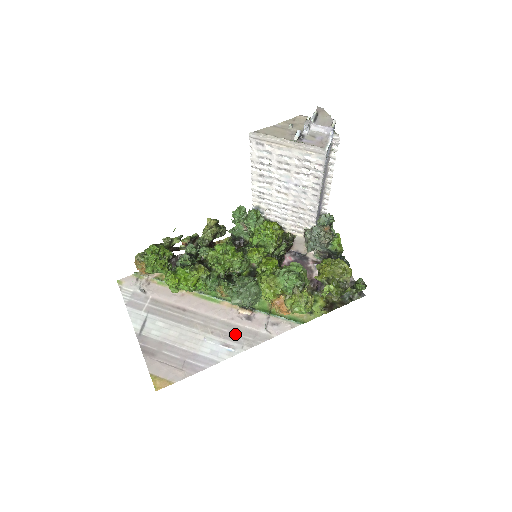
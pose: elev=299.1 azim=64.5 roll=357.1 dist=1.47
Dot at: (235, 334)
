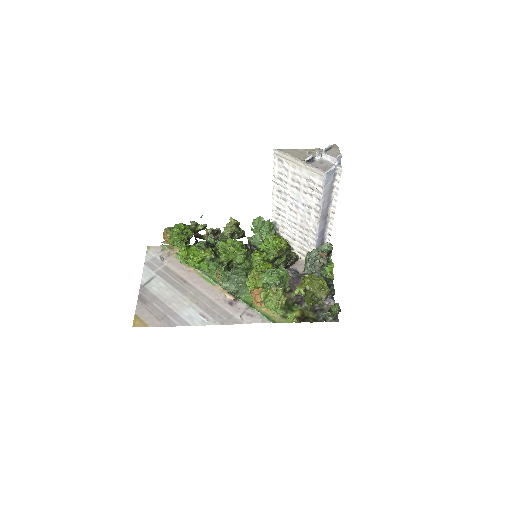
Dot at: (214, 311)
